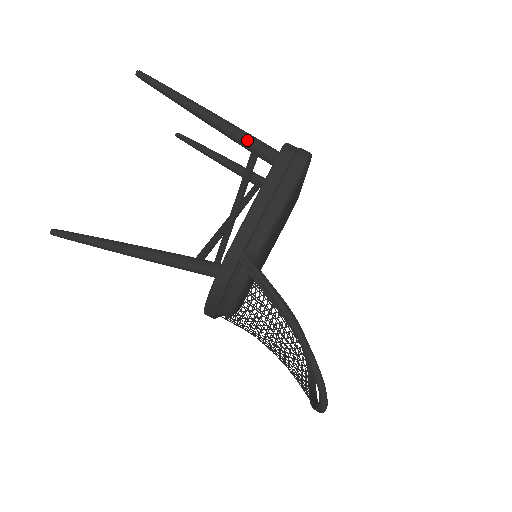
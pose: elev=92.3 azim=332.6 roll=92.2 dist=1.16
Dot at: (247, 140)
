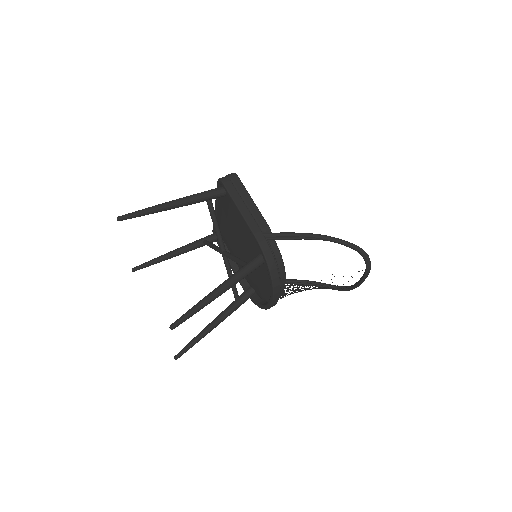
Dot at: (201, 195)
